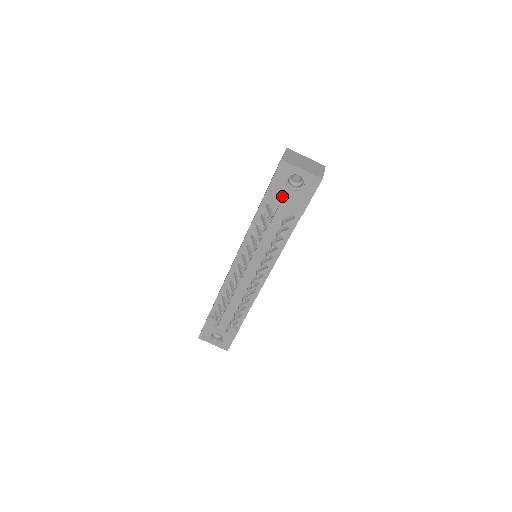
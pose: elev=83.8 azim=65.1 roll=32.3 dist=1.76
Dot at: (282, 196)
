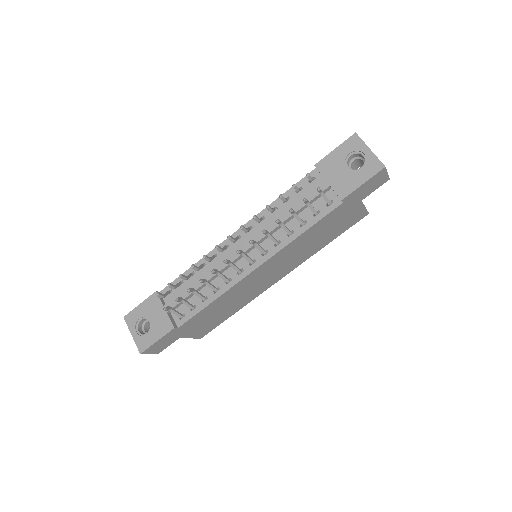
Dot at: (333, 171)
